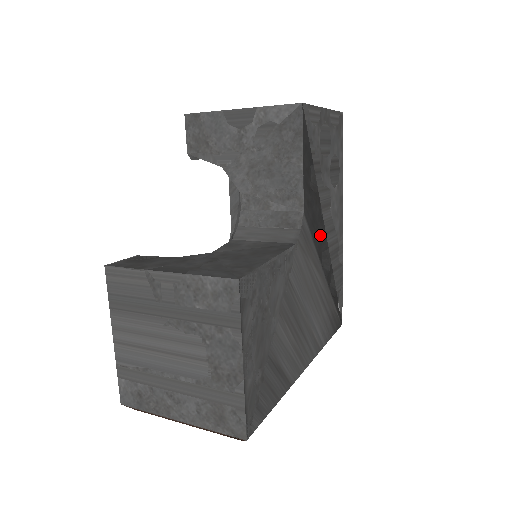
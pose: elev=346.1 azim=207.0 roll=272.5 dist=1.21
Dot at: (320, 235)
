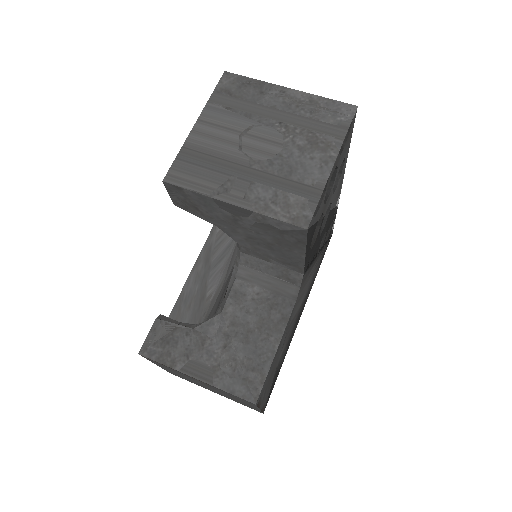
Dot at: (318, 246)
